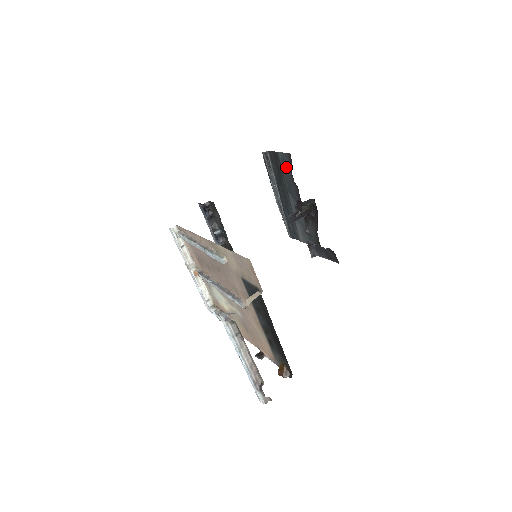
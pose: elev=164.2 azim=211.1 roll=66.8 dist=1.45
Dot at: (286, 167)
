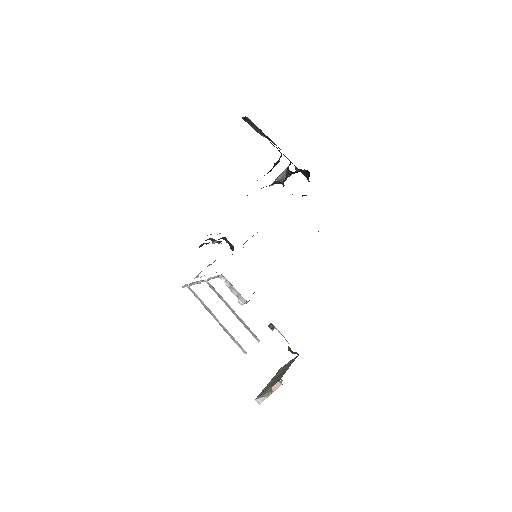
Dot at: occluded
